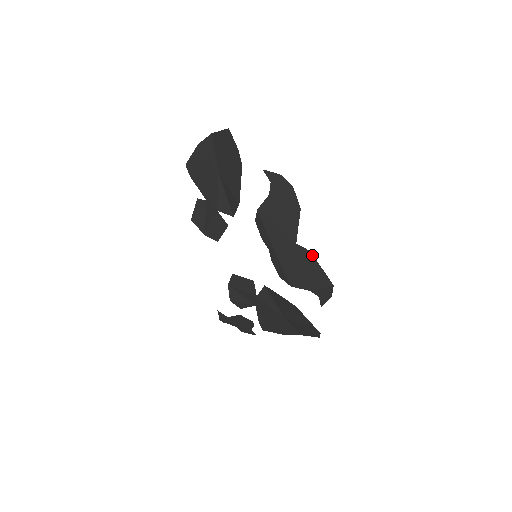
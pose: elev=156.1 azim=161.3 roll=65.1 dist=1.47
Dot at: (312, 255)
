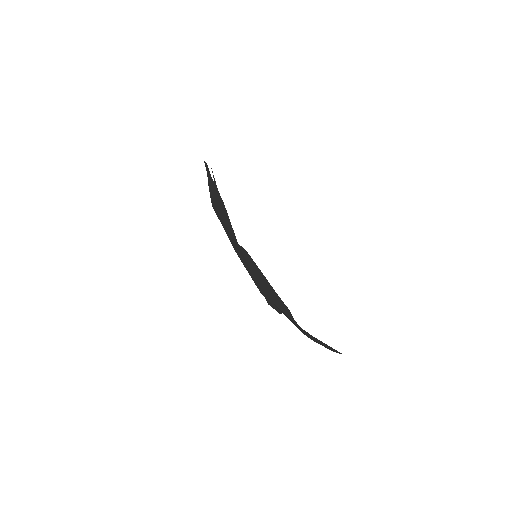
Dot at: occluded
